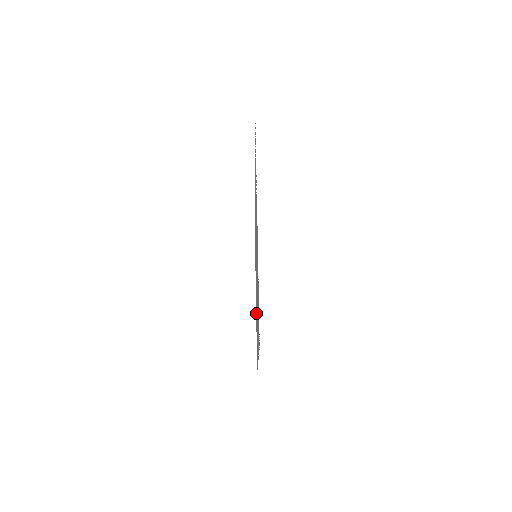
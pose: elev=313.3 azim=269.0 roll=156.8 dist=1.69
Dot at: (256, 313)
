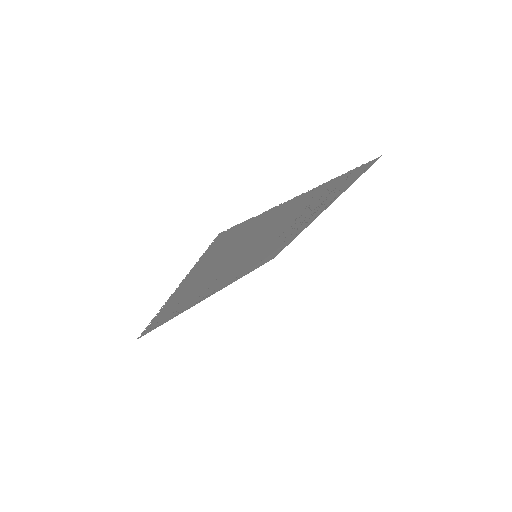
Dot at: (200, 296)
